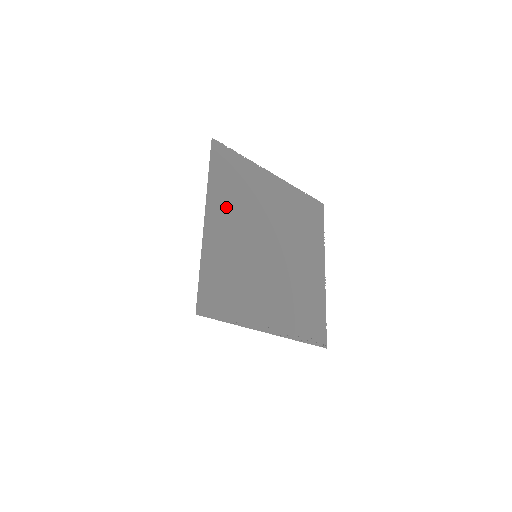
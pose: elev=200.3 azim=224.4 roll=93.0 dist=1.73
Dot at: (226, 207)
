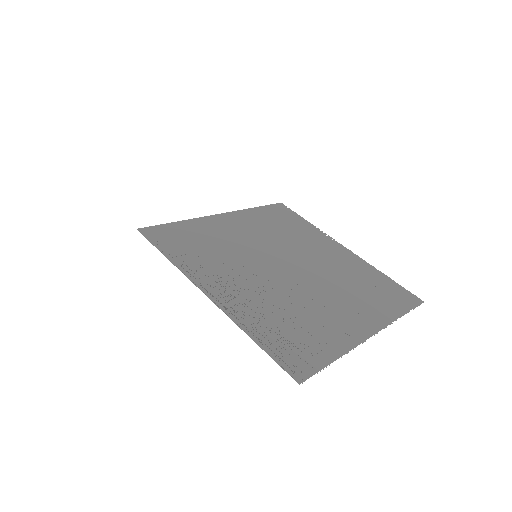
Dot at: (253, 224)
